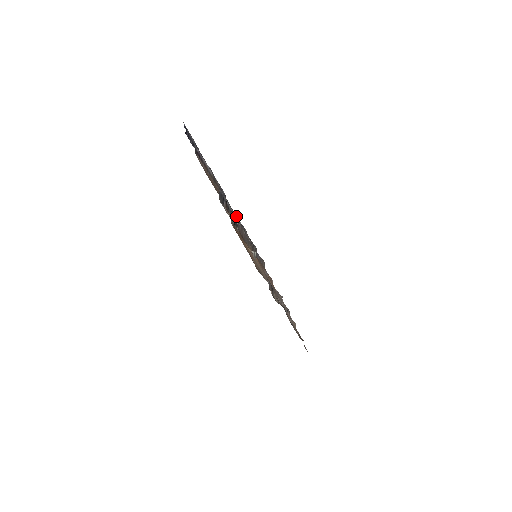
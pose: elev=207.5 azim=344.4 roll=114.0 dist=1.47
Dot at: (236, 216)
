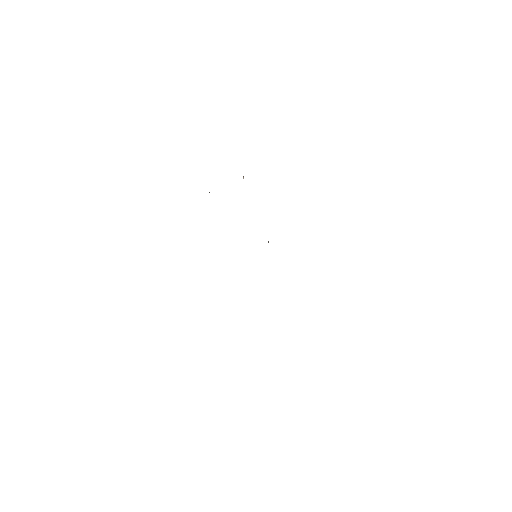
Dot at: occluded
